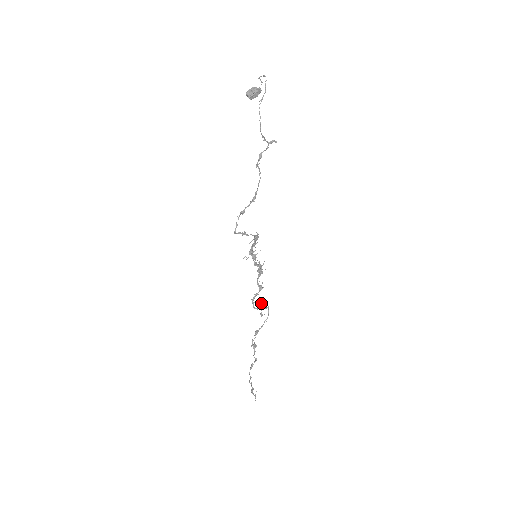
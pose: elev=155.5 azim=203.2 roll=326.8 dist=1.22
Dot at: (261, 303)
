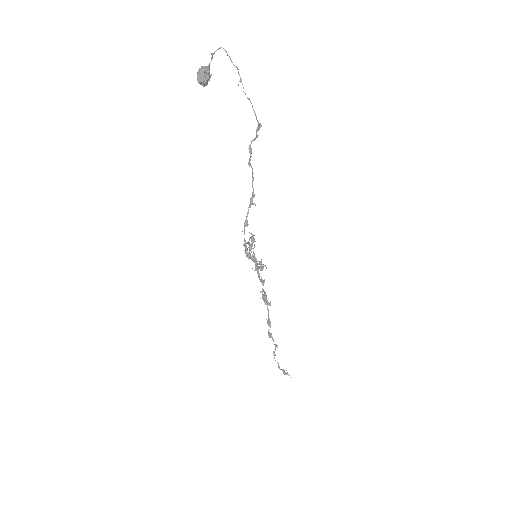
Dot at: (264, 294)
